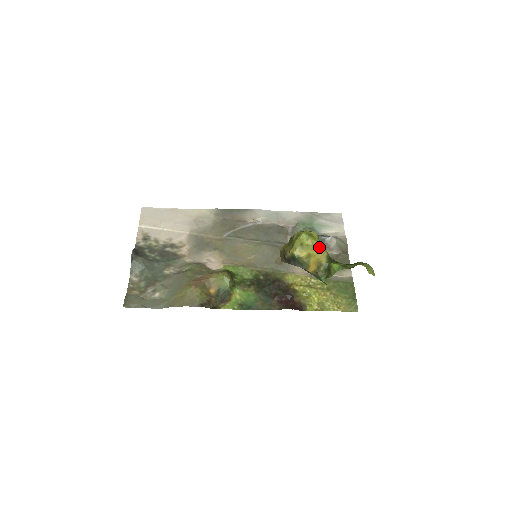
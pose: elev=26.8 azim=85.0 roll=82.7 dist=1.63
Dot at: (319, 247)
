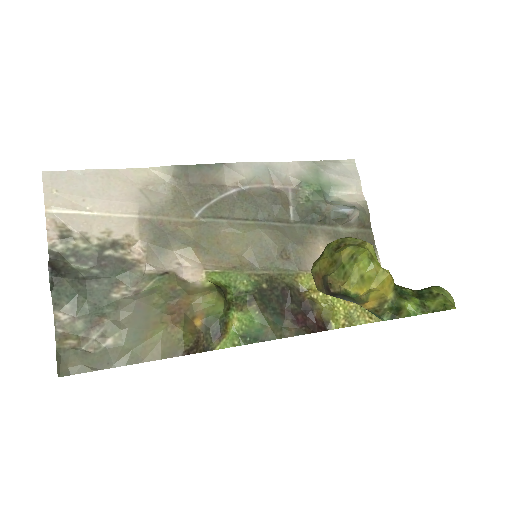
Dot at: (386, 278)
